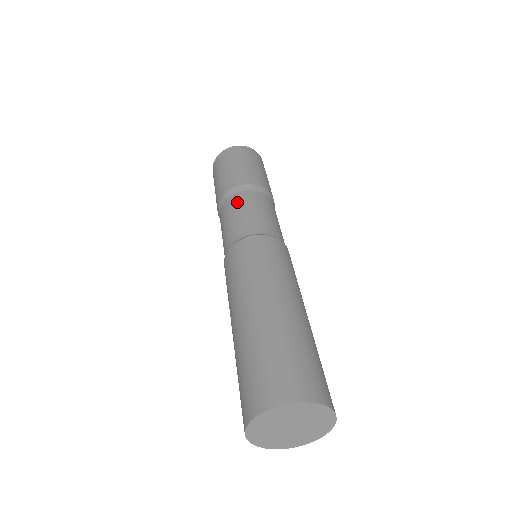
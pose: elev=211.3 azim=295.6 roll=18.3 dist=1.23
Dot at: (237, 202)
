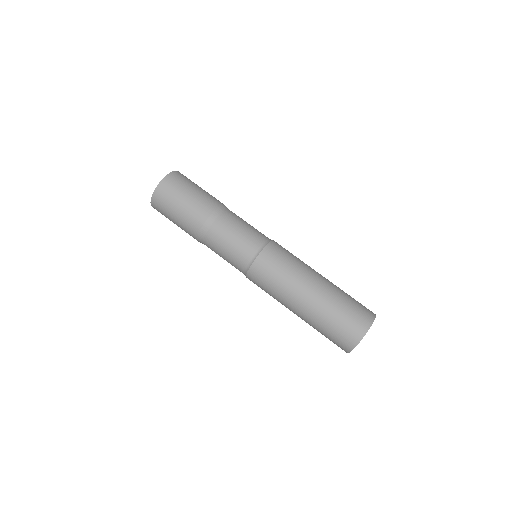
Dot at: (231, 220)
